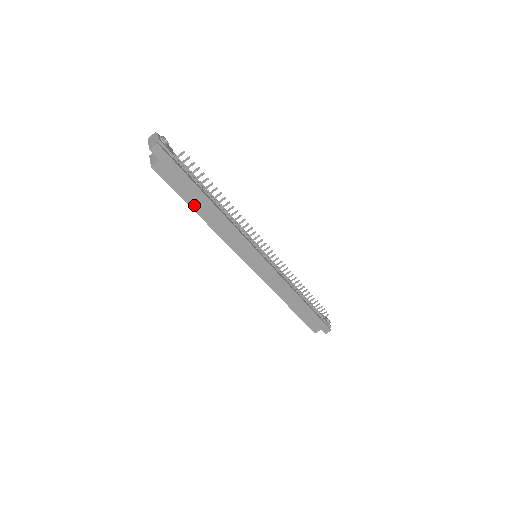
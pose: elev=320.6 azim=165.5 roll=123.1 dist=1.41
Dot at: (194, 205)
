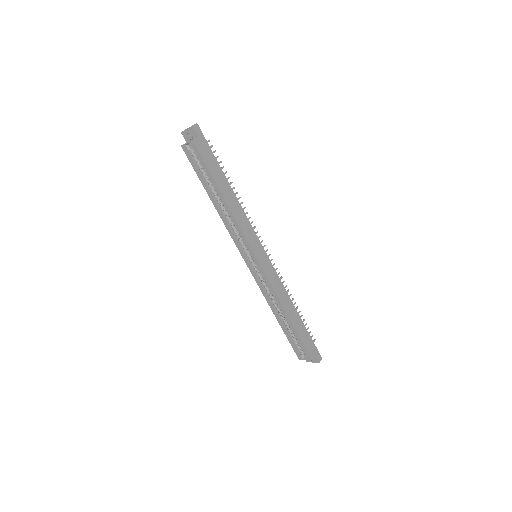
Dot at: (218, 182)
